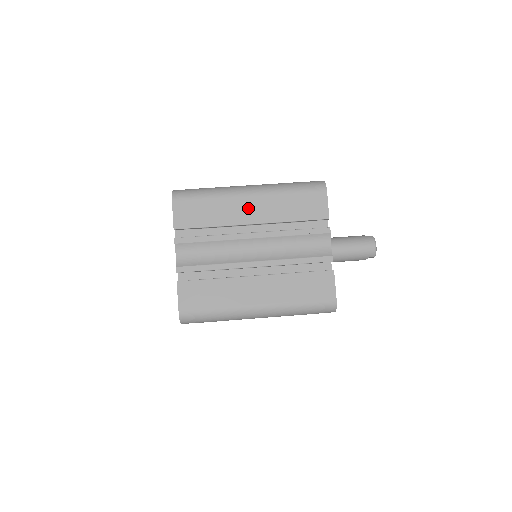
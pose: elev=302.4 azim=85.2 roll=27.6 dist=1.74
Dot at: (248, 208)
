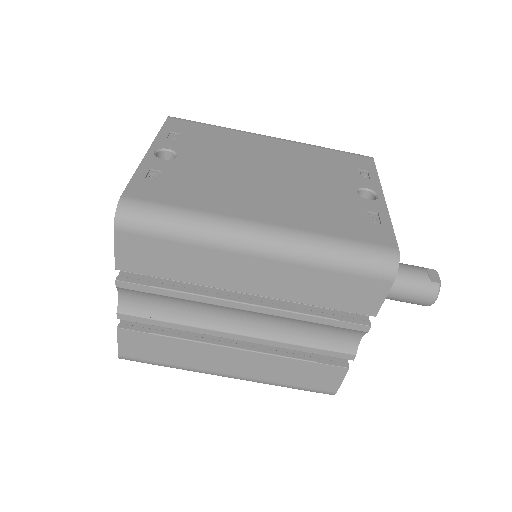
Dot at: (247, 272)
